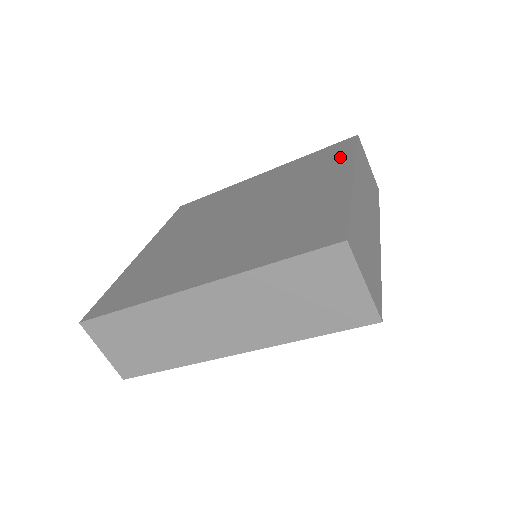
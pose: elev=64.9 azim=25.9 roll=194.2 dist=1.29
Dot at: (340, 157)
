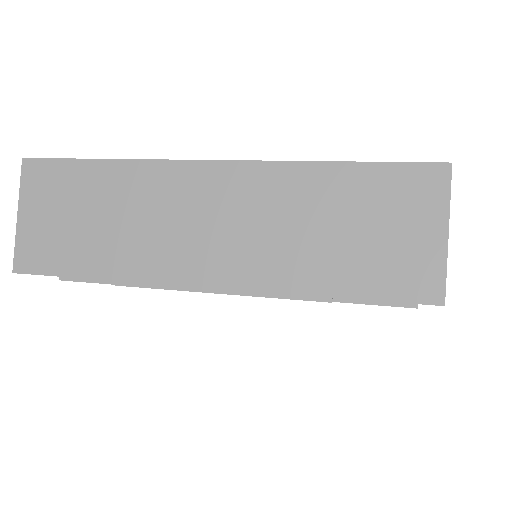
Dot at: occluded
